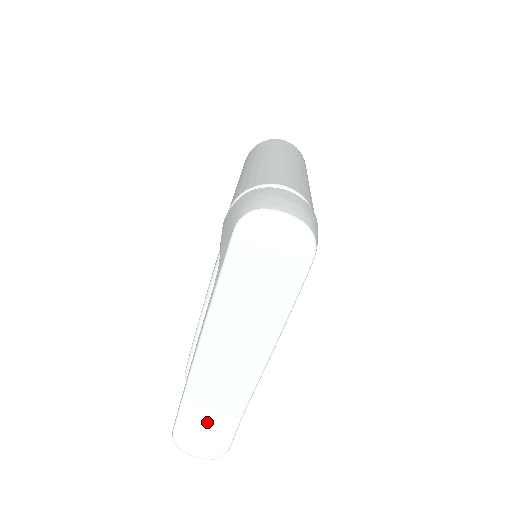
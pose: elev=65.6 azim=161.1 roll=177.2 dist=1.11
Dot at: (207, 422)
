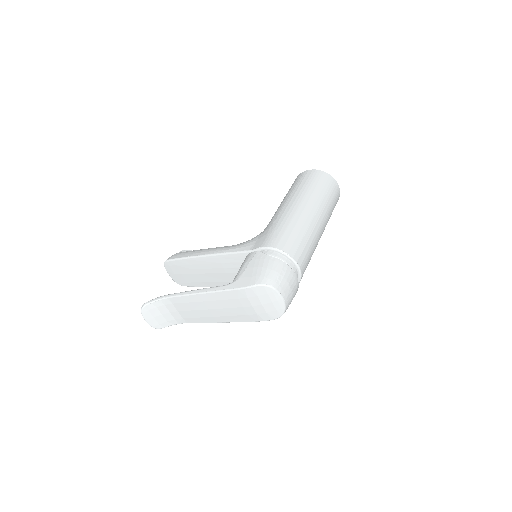
Dot at: (163, 314)
